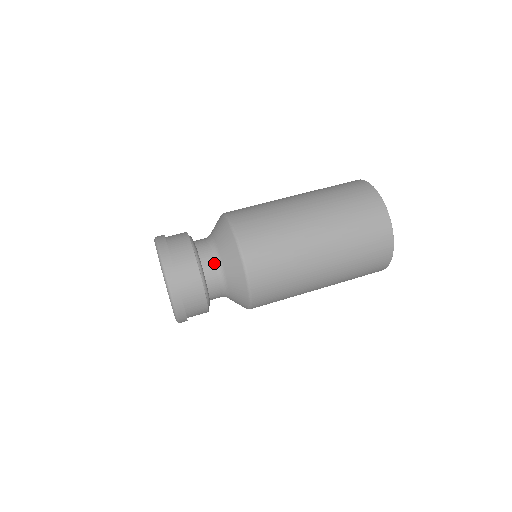
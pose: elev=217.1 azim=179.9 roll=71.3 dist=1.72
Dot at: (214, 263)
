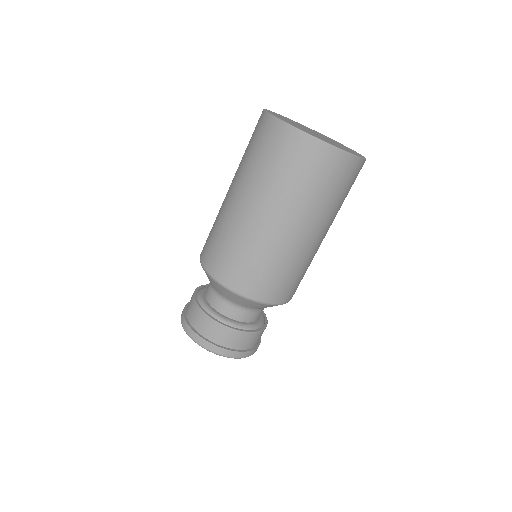
Dot at: (239, 310)
